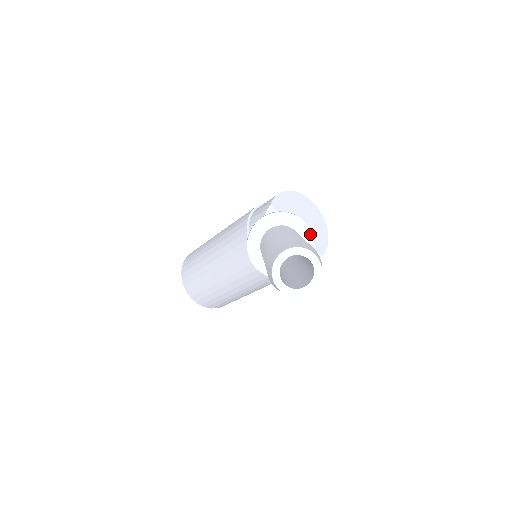
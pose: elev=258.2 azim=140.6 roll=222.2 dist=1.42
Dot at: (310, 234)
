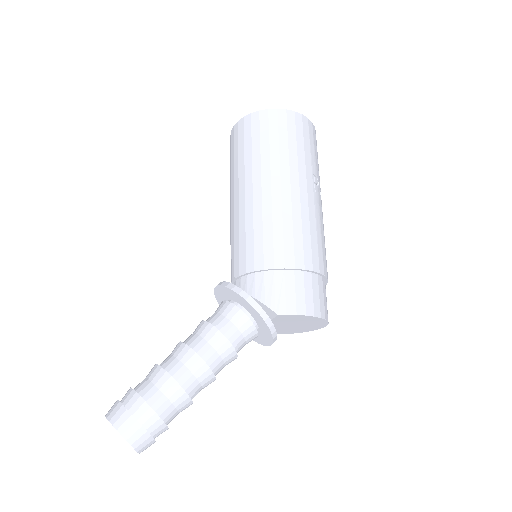
Dot at: (265, 344)
